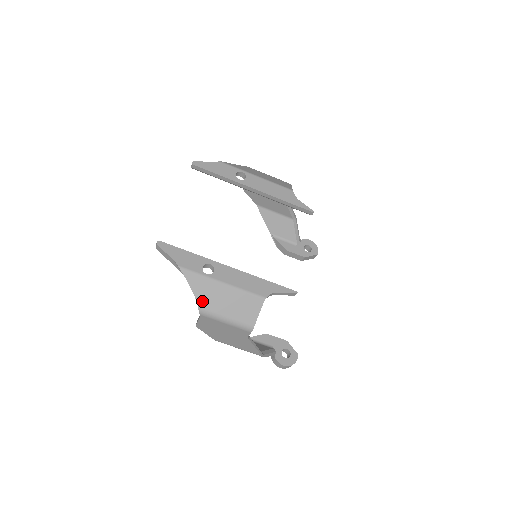
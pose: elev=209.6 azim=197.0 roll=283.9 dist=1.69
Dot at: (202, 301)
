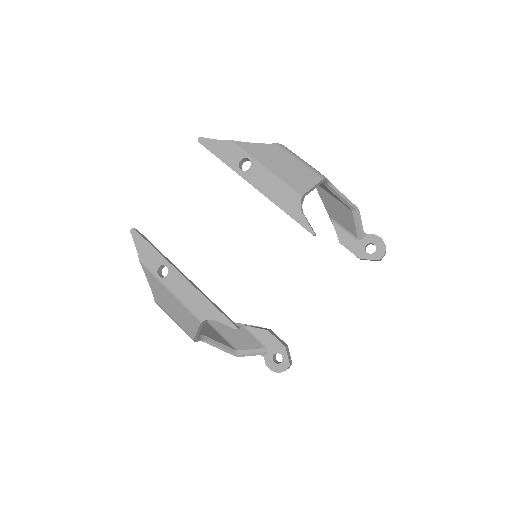
Dot at: (156, 297)
